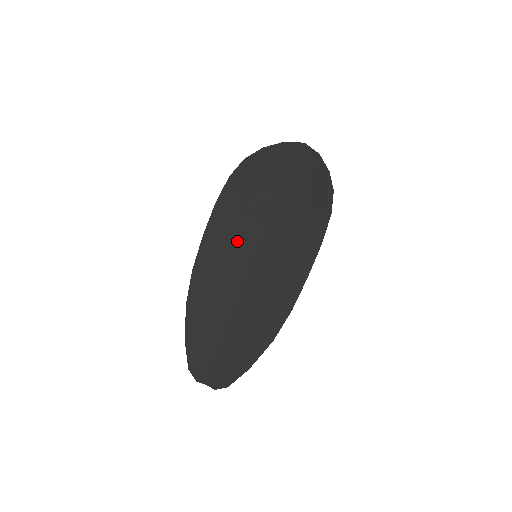
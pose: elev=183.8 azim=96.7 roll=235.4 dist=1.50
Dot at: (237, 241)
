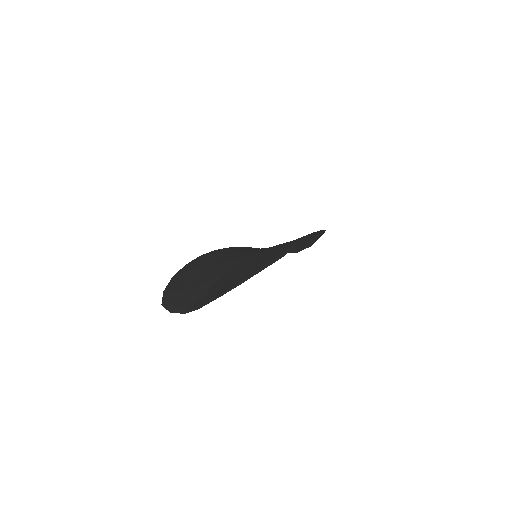
Dot at: occluded
